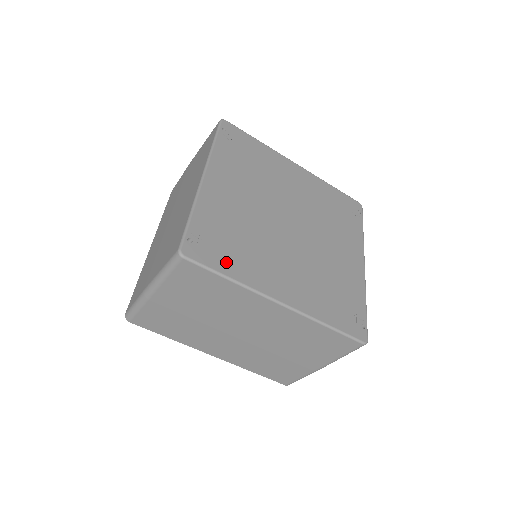
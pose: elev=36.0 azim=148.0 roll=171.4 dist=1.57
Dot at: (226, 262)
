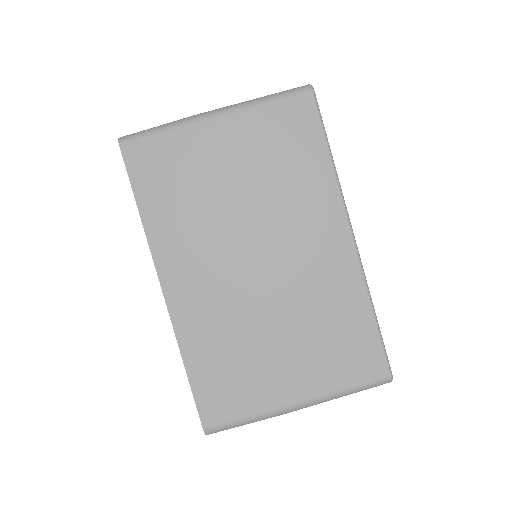
Dot at: occluded
